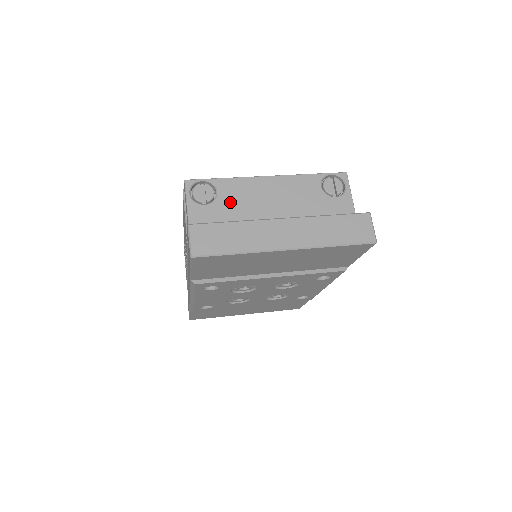
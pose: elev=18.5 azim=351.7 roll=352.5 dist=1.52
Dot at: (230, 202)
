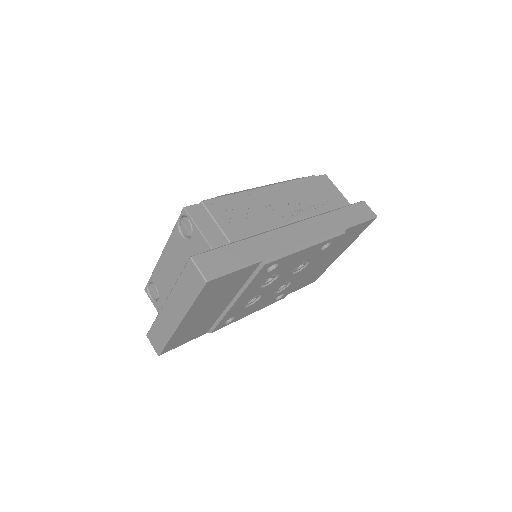
Dot at: (163, 289)
